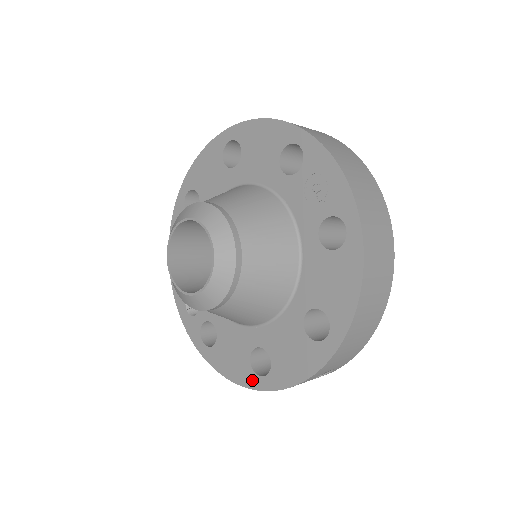
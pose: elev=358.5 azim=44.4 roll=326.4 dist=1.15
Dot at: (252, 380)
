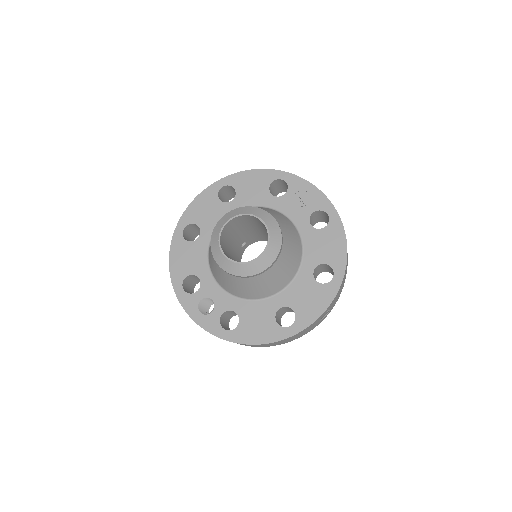
Dot at: (281, 333)
